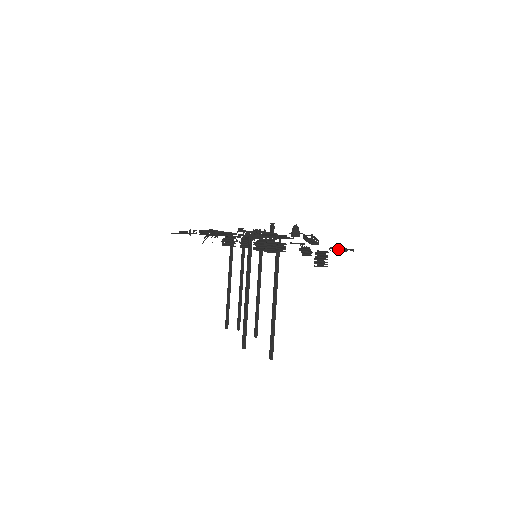
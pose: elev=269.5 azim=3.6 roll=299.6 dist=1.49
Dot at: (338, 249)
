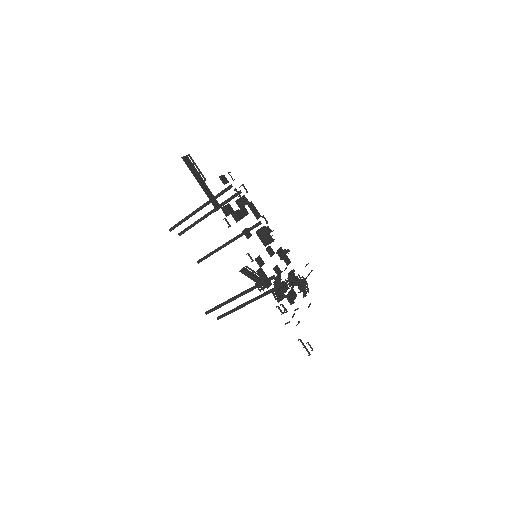
Dot at: (307, 276)
